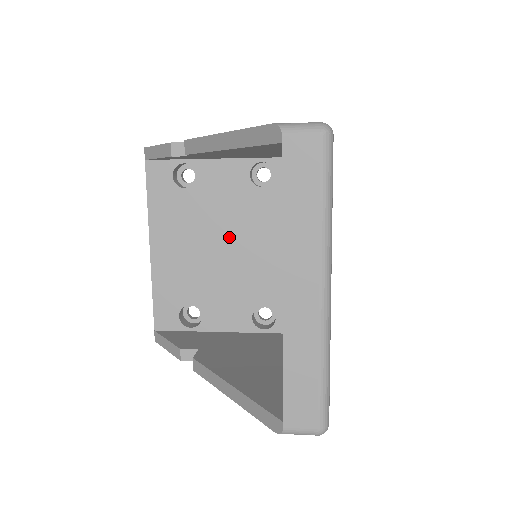
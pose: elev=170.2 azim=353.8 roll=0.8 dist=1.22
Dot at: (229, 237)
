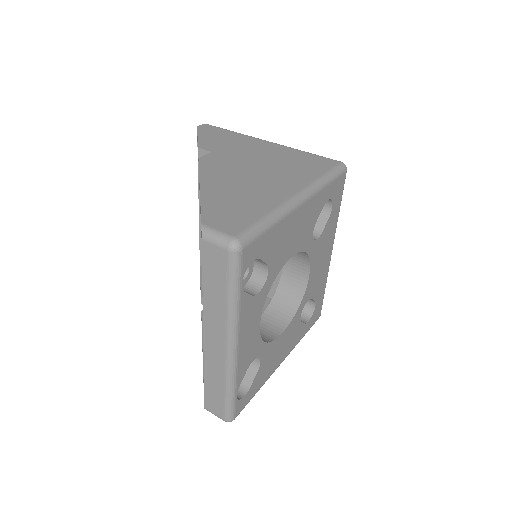
Dot at: occluded
